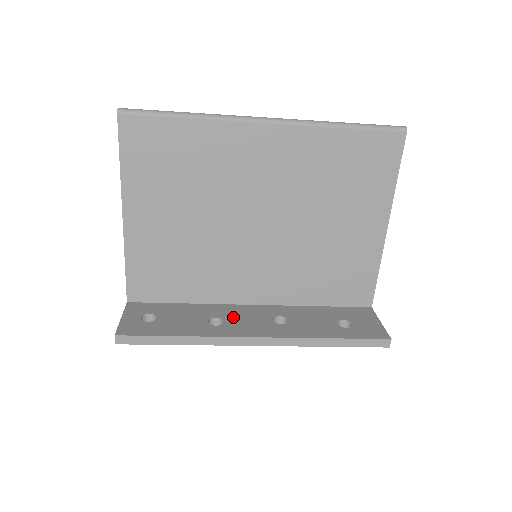
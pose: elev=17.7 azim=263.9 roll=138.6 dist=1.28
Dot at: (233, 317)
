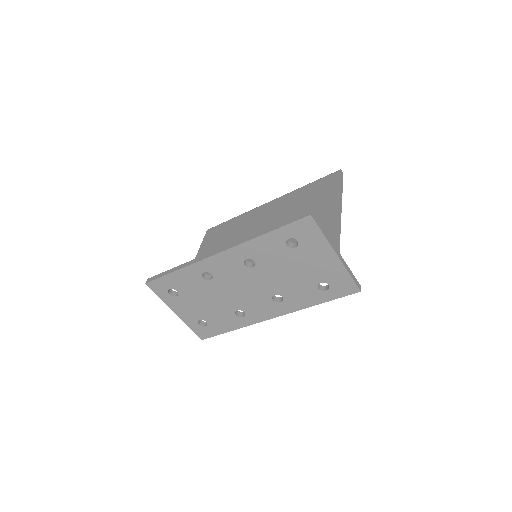
Dot at: occluded
